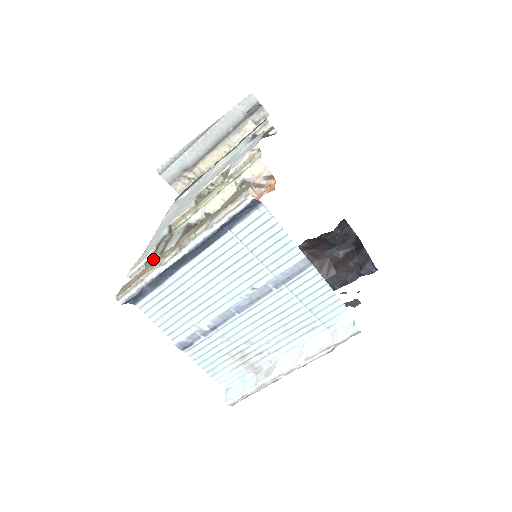
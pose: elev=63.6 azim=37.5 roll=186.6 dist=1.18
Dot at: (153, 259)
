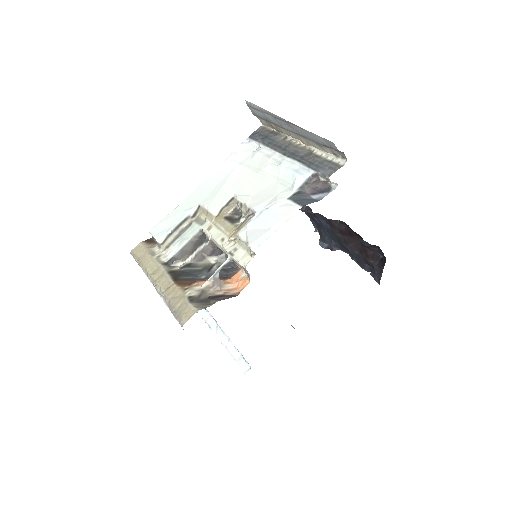
Dot at: (160, 247)
